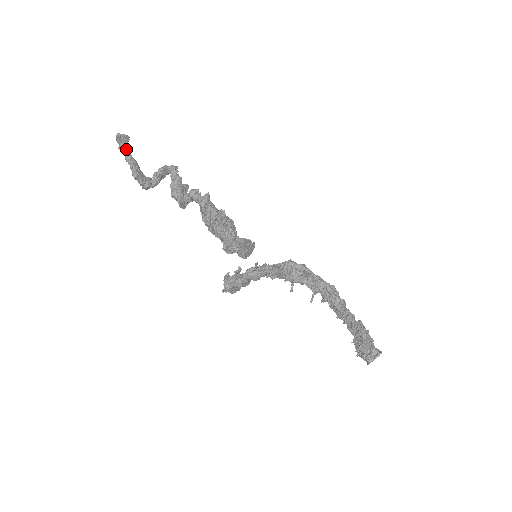
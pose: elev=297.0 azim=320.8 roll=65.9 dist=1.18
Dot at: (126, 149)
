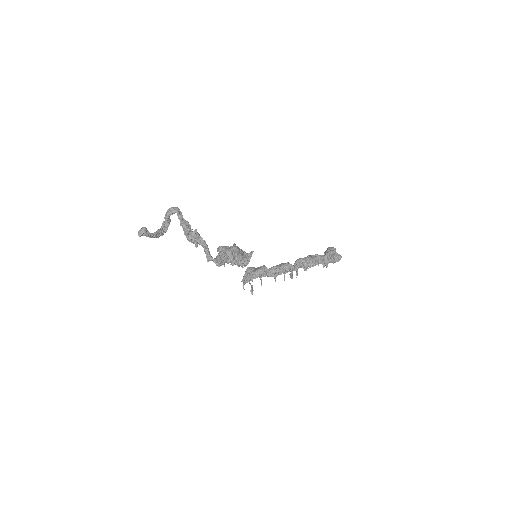
Dot at: (148, 235)
